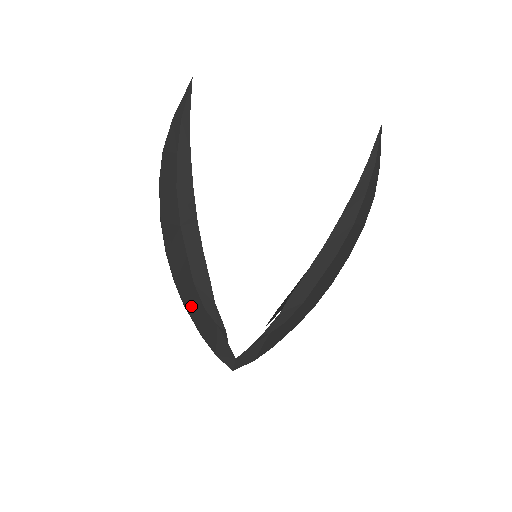
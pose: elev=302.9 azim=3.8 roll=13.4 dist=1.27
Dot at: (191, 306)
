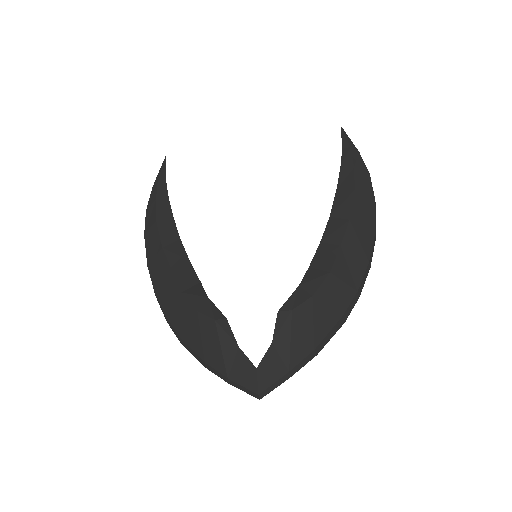
Dot at: (184, 327)
